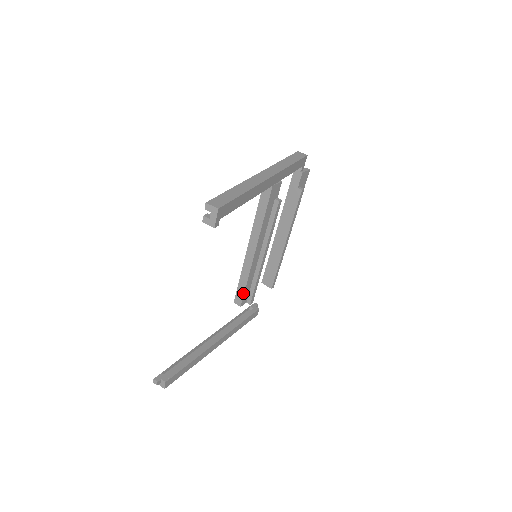
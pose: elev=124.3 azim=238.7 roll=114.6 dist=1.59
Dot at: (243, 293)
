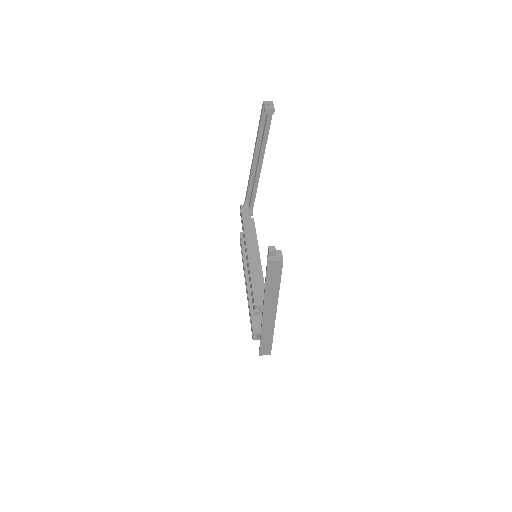
Dot at: (261, 290)
